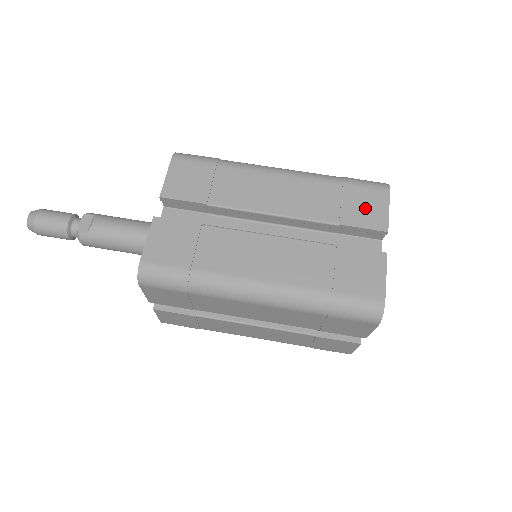
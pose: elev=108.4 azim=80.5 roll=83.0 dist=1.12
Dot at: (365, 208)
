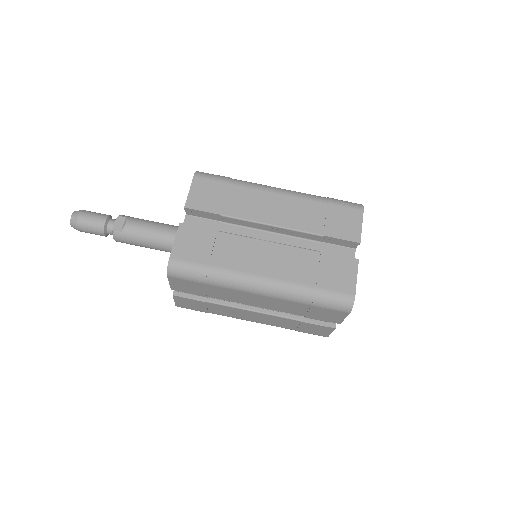
Dot at: (344, 223)
